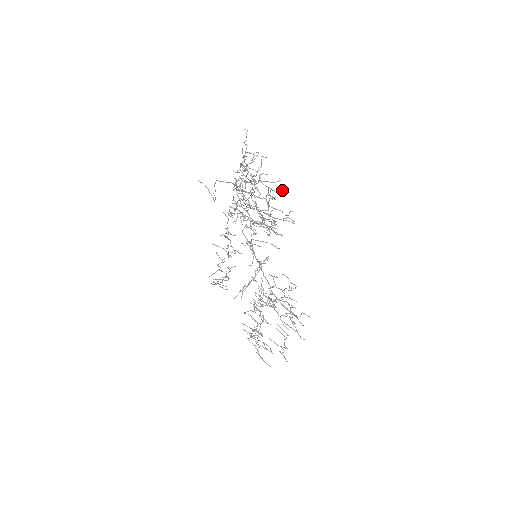
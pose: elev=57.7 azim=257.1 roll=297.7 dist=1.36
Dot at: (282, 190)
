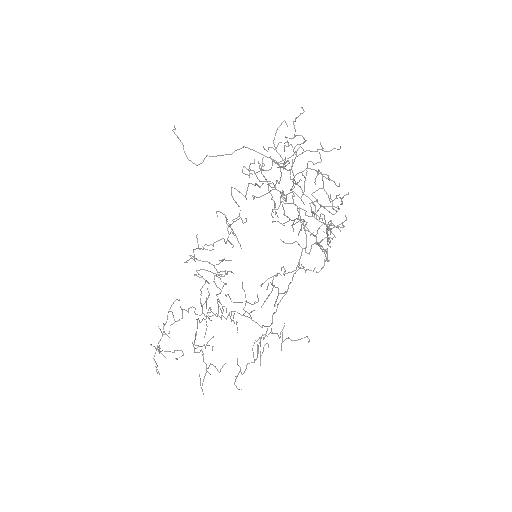
Dot at: occluded
